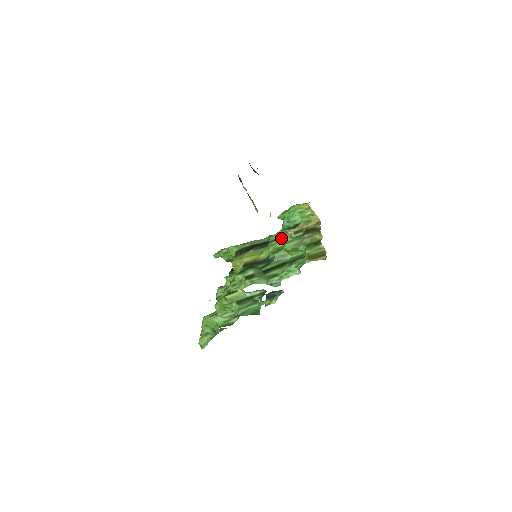
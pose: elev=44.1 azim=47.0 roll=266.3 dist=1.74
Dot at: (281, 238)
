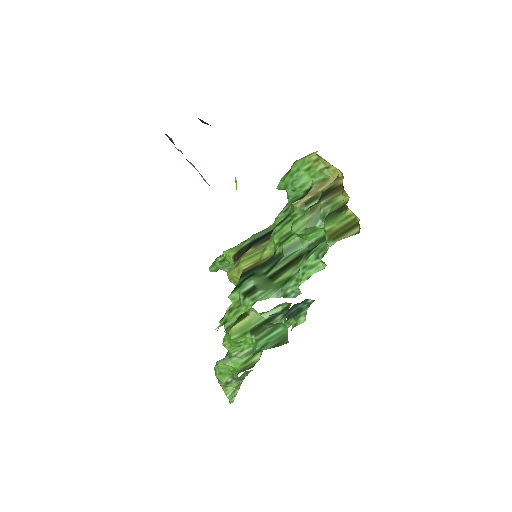
Dot at: (287, 218)
